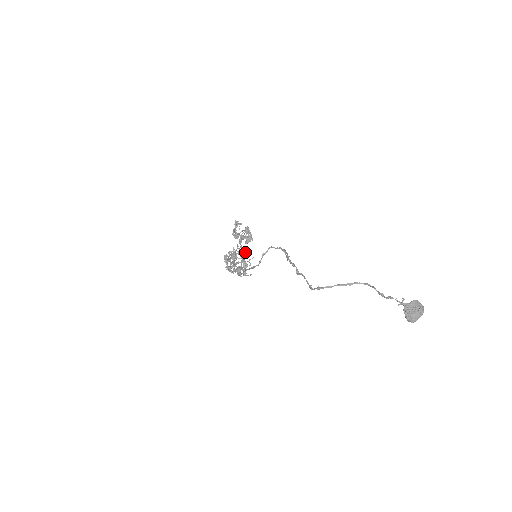
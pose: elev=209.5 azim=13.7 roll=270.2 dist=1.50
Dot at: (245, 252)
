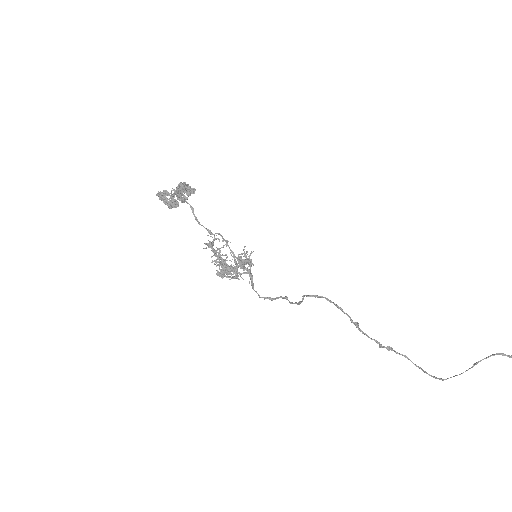
Dot at: (226, 242)
